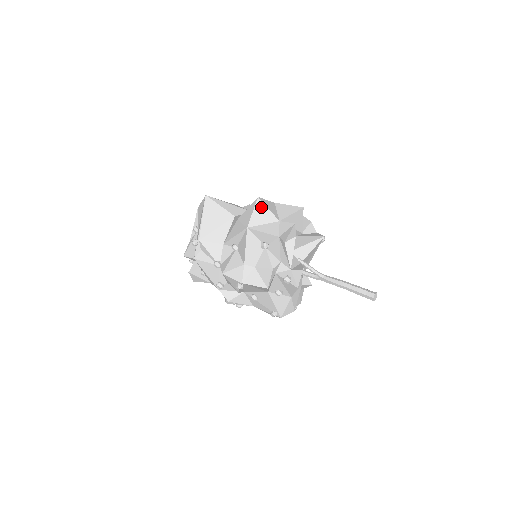
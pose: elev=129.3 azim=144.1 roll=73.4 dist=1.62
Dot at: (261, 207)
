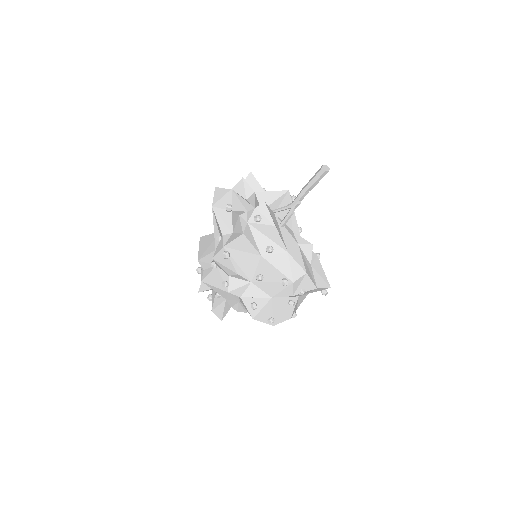
Dot at: (219, 191)
